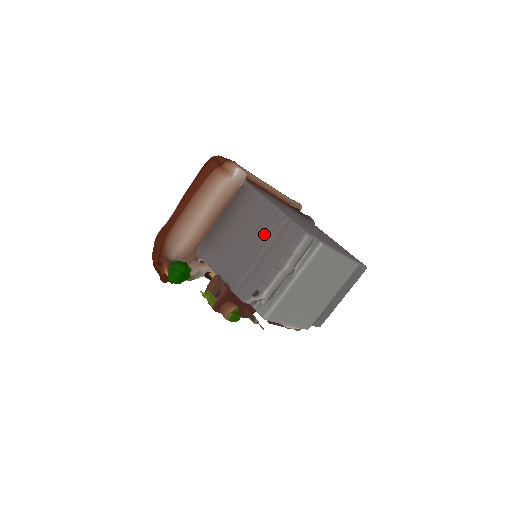
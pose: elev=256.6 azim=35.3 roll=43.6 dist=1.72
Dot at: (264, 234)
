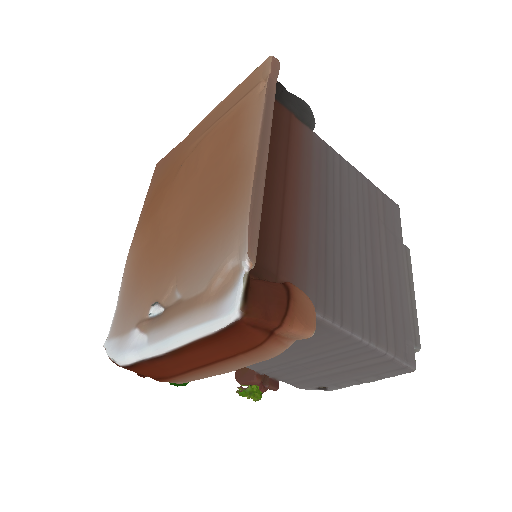
Dot at: (344, 362)
